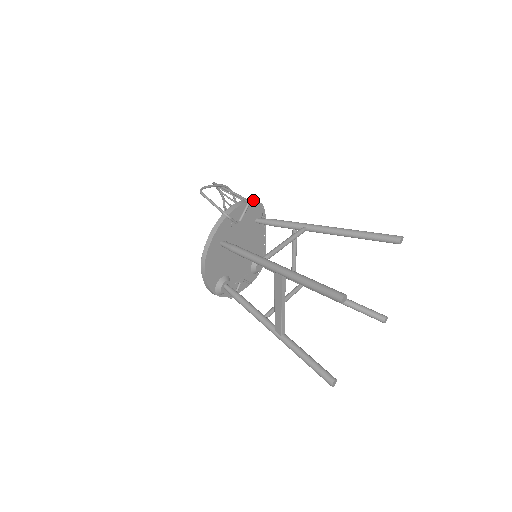
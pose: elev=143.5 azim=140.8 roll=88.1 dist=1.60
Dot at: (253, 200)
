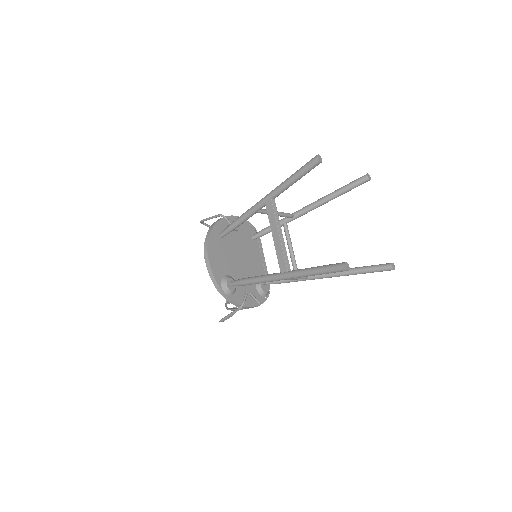
Dot at: (246, 222)
